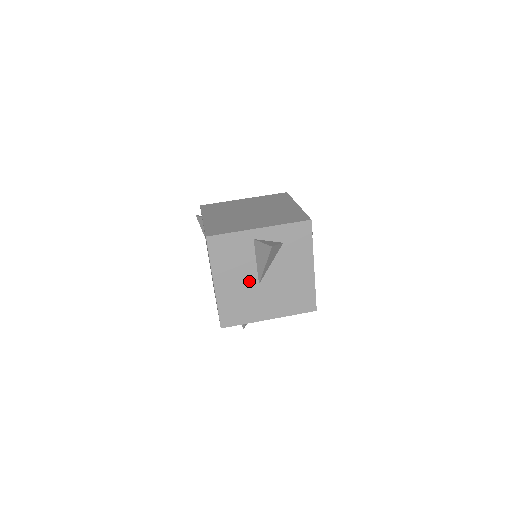
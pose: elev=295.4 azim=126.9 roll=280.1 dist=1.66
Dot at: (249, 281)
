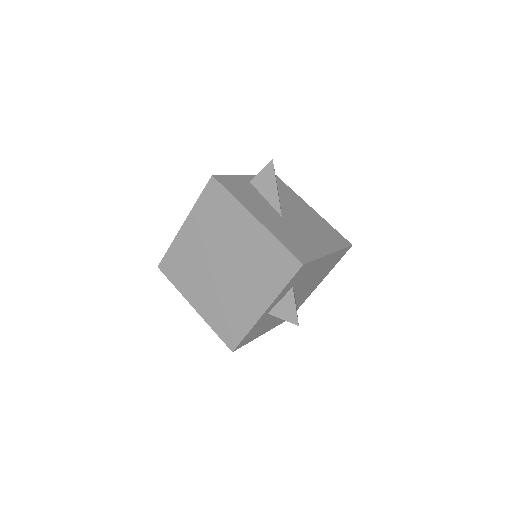
Dot at: occluded
